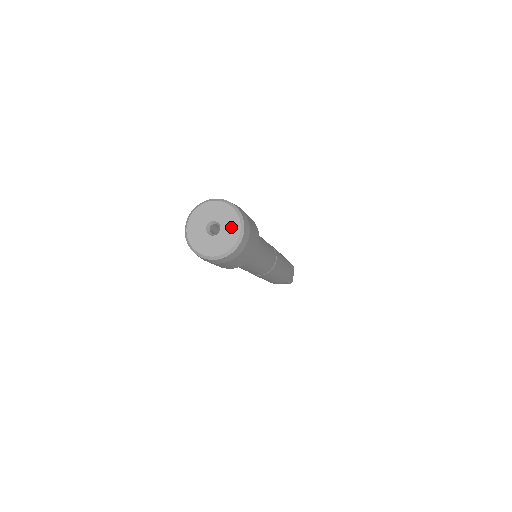
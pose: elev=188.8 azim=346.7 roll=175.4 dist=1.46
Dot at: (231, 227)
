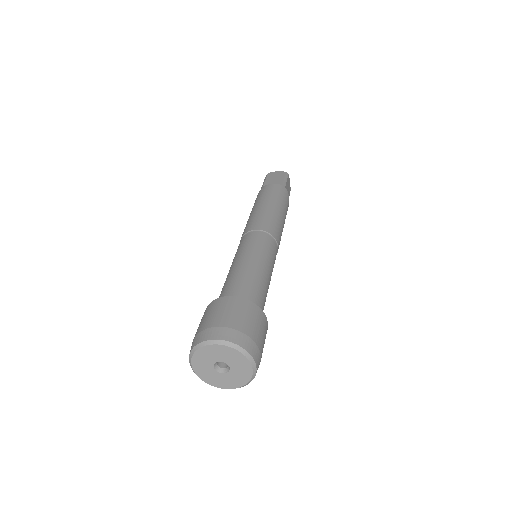
Dot at: (241, 367)
